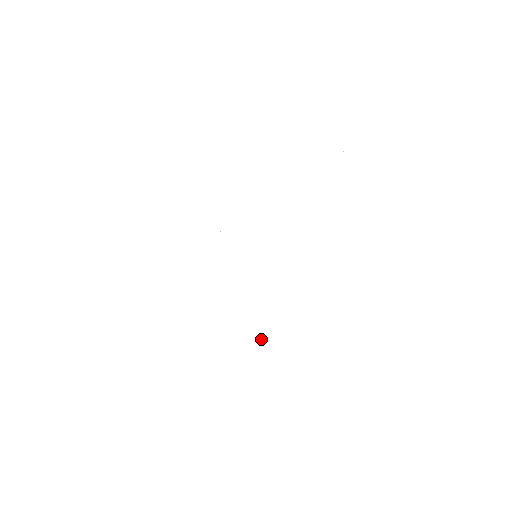
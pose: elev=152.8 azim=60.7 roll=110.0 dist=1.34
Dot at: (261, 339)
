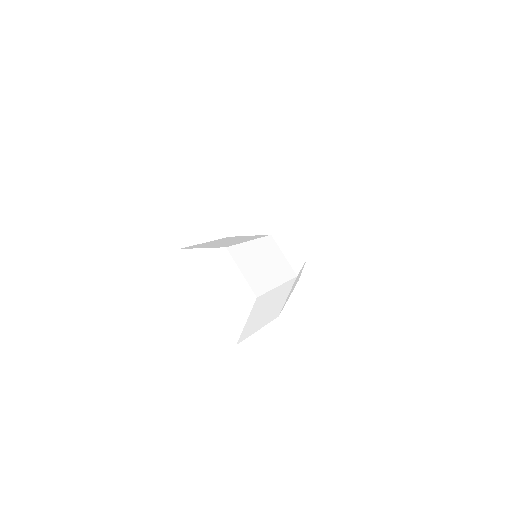
Dot at: (260, 272)
